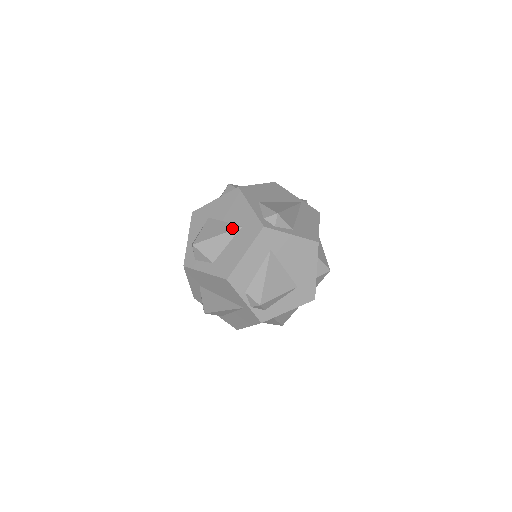
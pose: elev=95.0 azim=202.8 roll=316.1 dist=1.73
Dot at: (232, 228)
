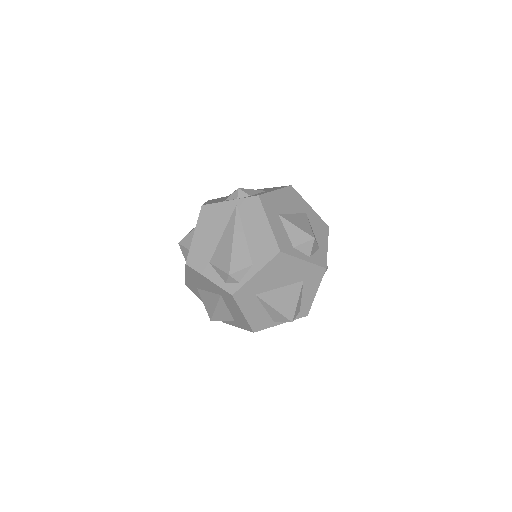
Dot at: (217, 299)
